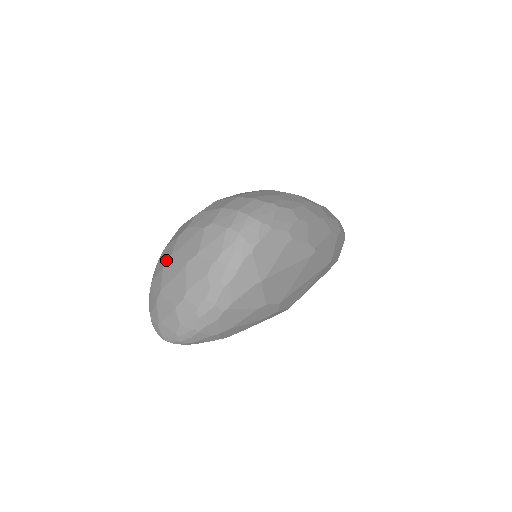
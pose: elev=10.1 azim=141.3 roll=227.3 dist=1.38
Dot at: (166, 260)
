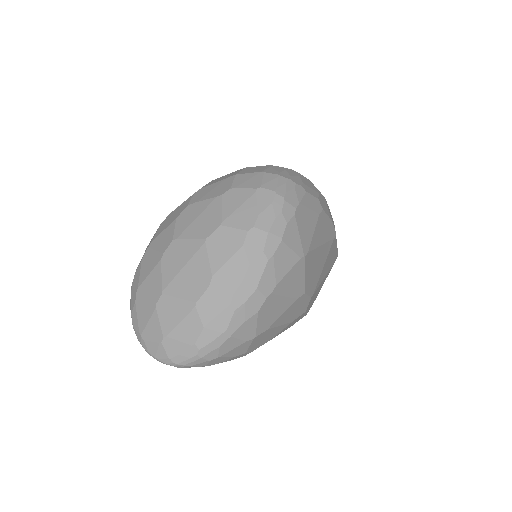
Dot at: (164, 249)
